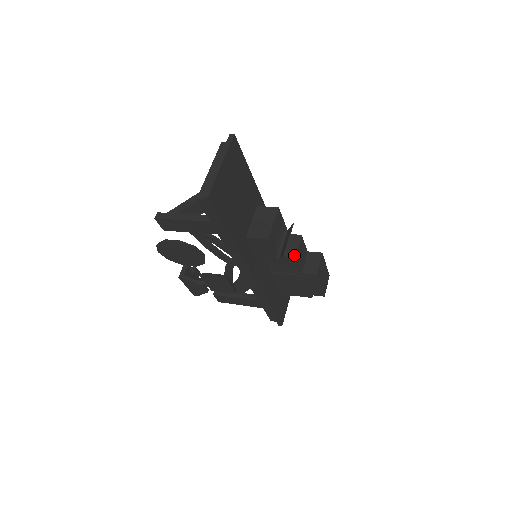
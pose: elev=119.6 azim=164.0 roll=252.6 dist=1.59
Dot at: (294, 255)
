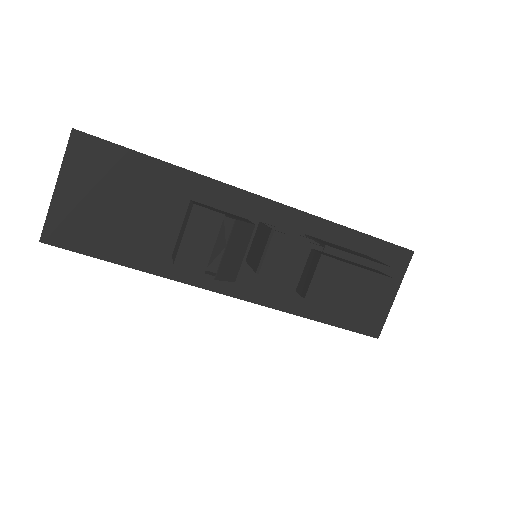
Dot at: (256, 269)
